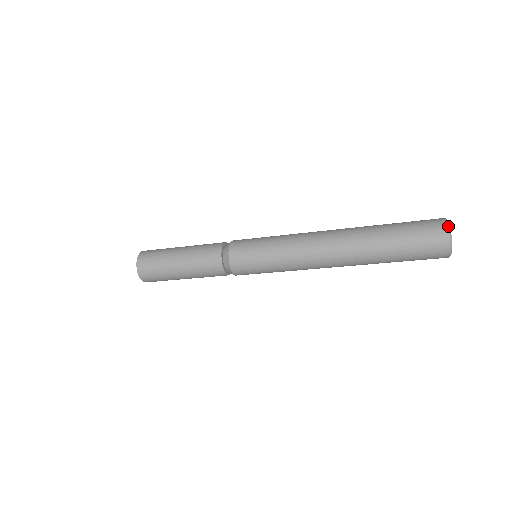
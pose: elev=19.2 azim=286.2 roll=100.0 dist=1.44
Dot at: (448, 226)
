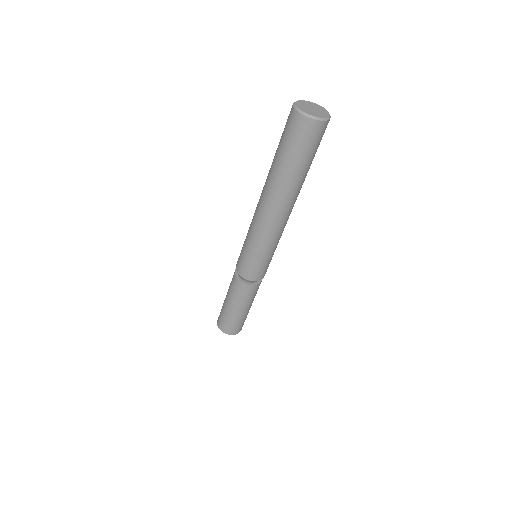
Dot at: (294, 108)
